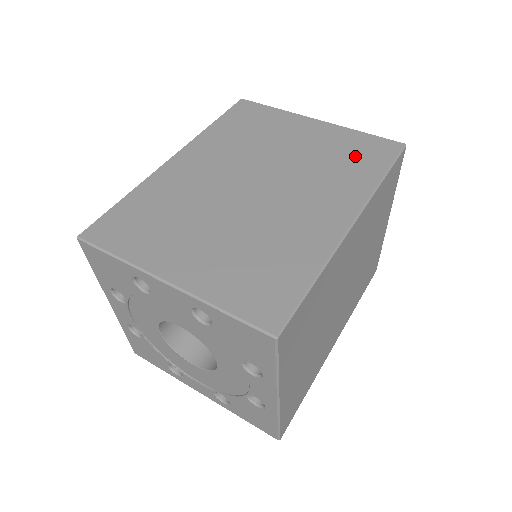
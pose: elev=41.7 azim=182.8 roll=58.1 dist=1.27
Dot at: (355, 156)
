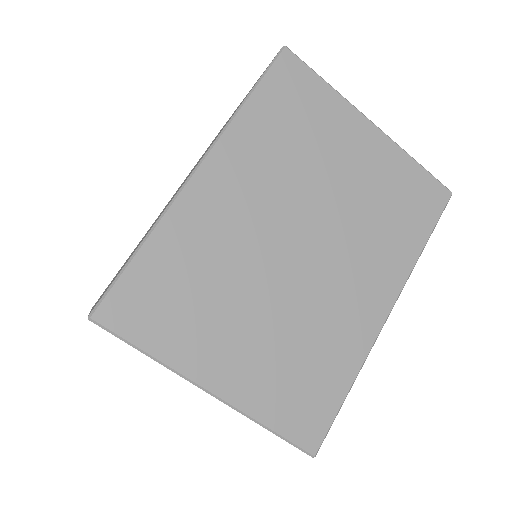
Dot at: occluded
